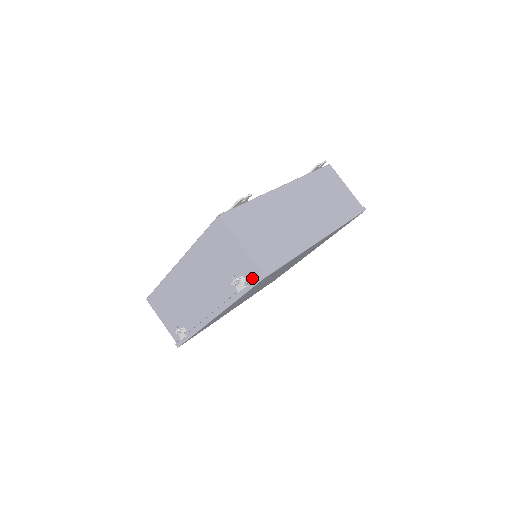
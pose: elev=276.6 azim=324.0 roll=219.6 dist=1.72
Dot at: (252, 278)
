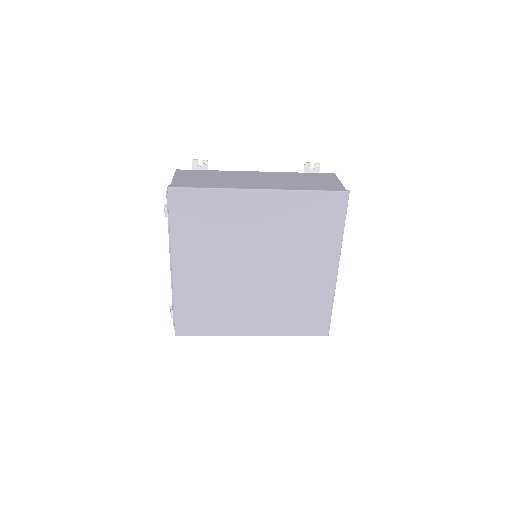
Dot at: occluded
